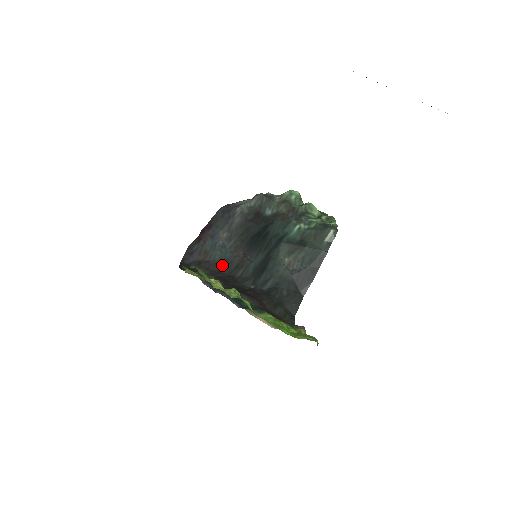
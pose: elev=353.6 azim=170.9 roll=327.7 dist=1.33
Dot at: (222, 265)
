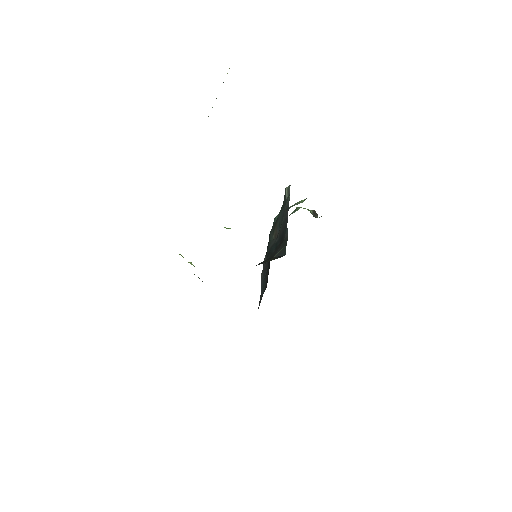
Dot at: occluded
